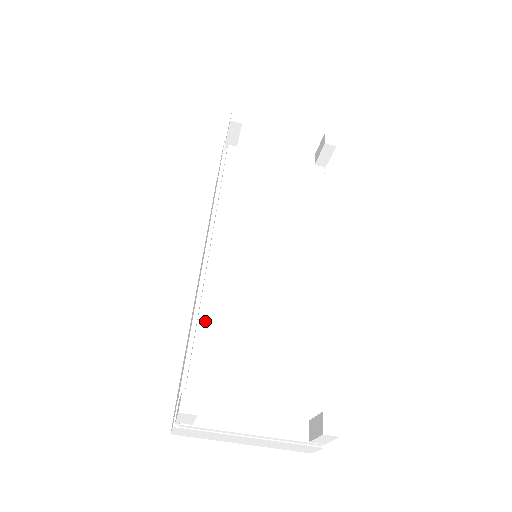
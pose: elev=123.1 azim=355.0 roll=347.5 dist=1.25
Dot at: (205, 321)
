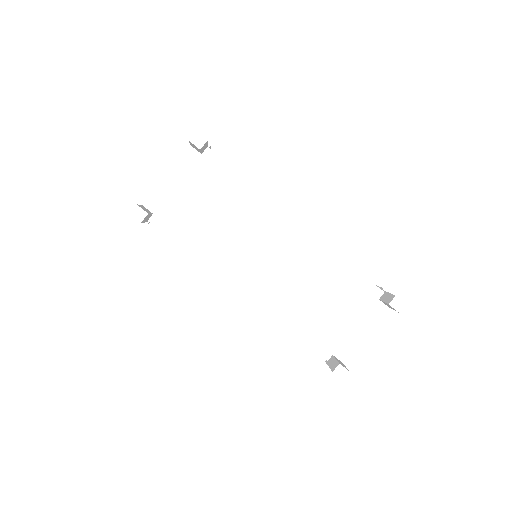
Dot at: (289, 325)
